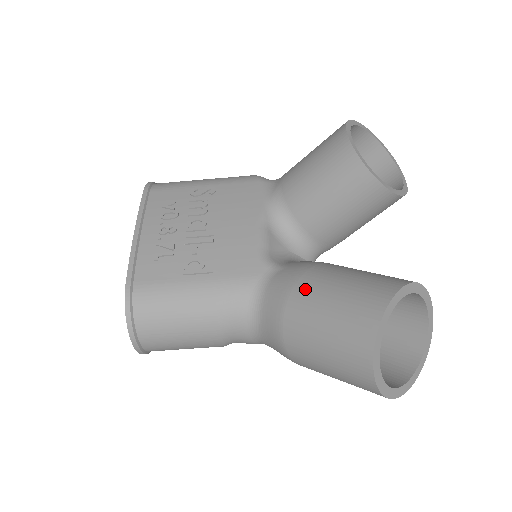
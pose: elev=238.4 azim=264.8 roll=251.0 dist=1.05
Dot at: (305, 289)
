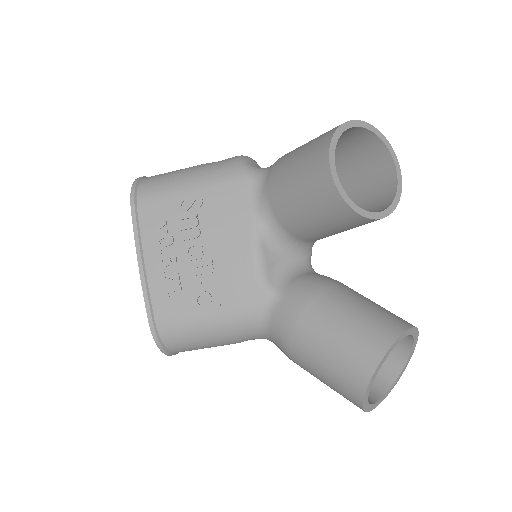
Dot at: (304, 334)
